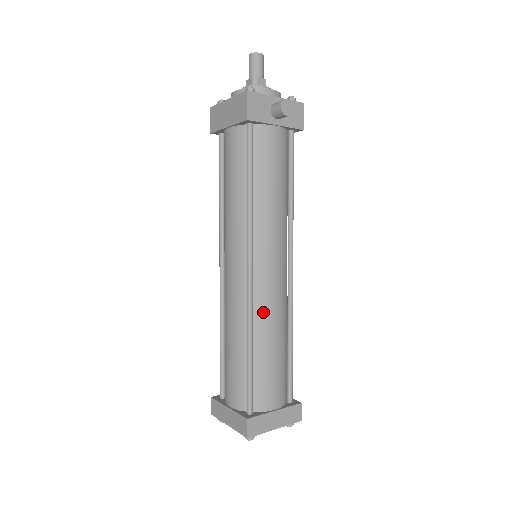
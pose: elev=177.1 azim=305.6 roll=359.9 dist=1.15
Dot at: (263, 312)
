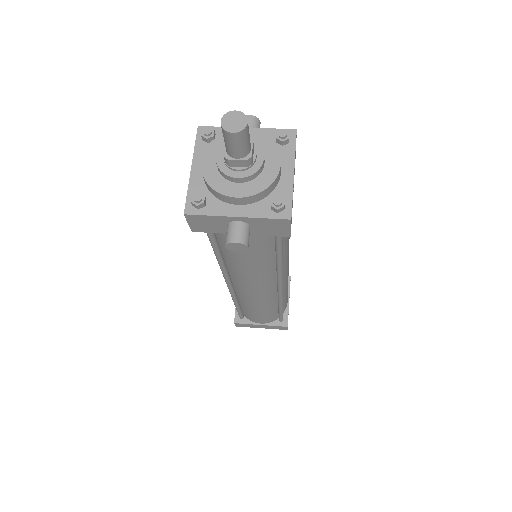
Dot at: (245, 299)
